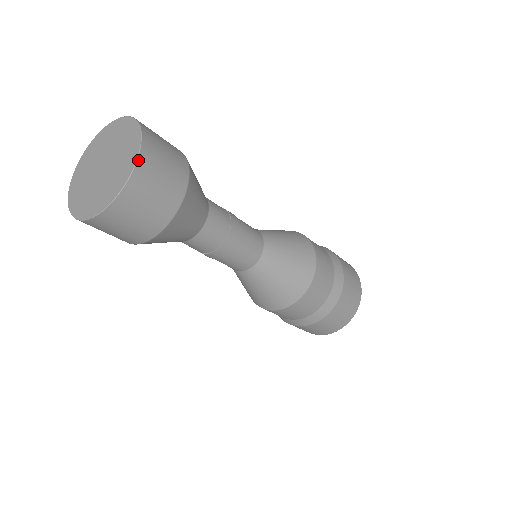
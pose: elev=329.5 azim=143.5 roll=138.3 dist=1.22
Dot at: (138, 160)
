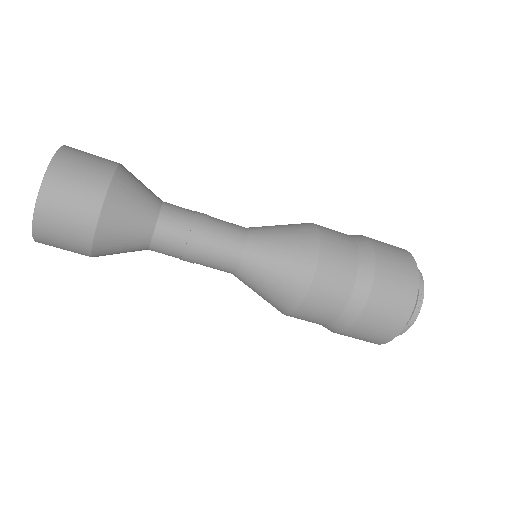
Dot at: (34, 221)
